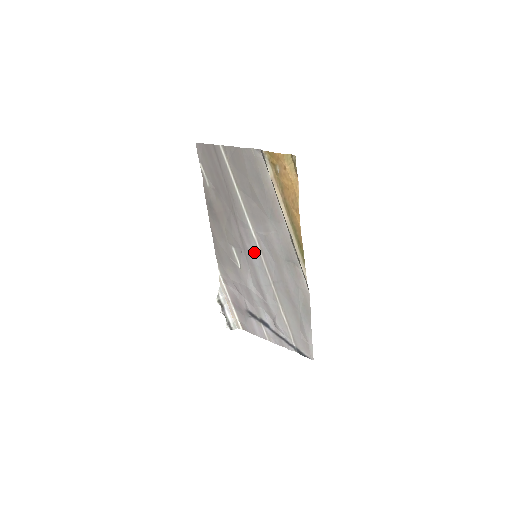
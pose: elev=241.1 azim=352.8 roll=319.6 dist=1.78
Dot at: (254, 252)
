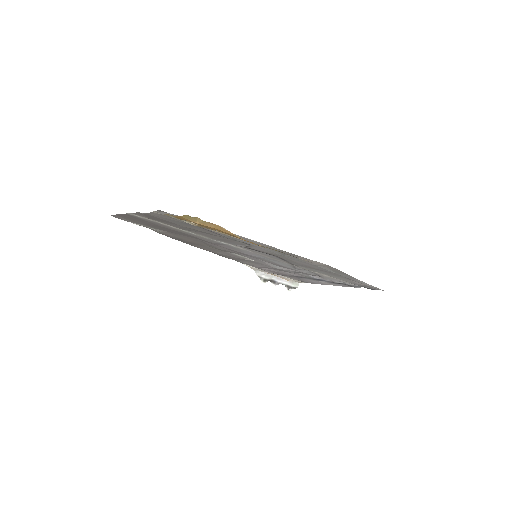
Dot at: (251, 254)
